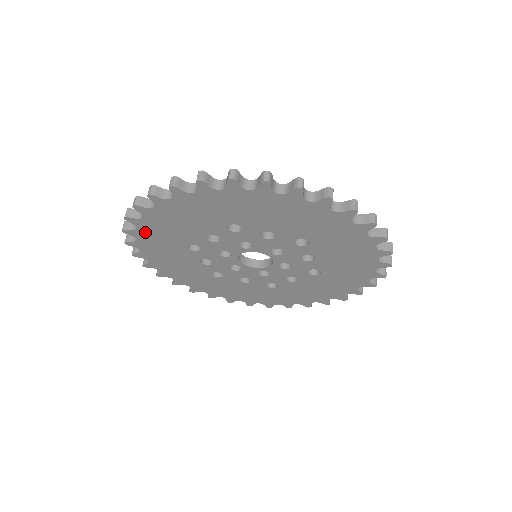
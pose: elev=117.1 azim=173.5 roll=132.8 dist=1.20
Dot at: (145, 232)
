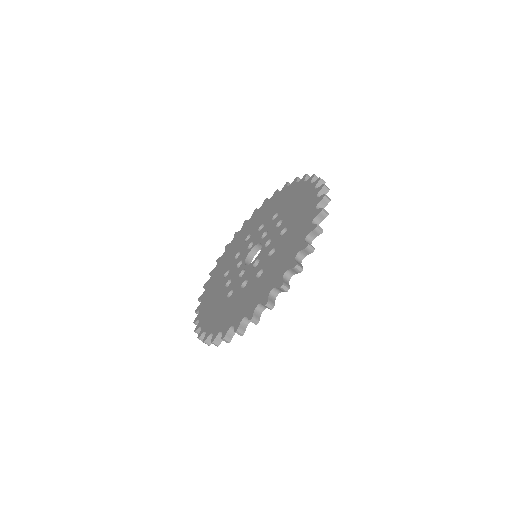
Dot at: occluded
